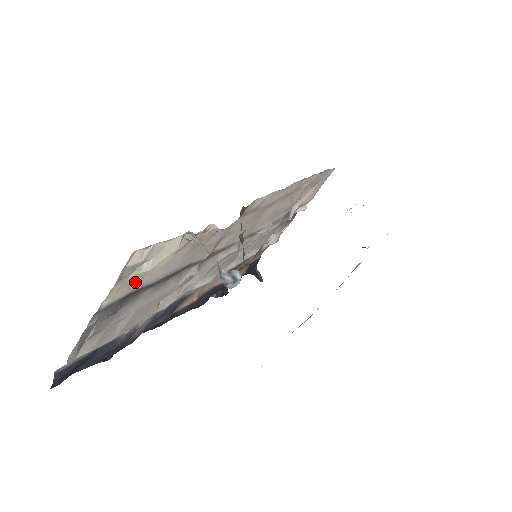
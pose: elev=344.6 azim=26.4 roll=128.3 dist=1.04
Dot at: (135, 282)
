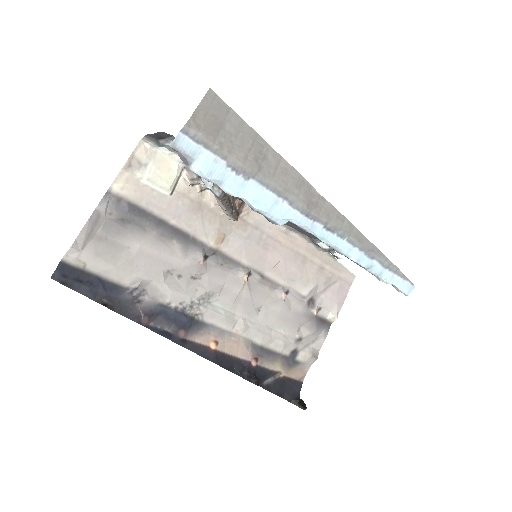
Dot at: (141, 192)
